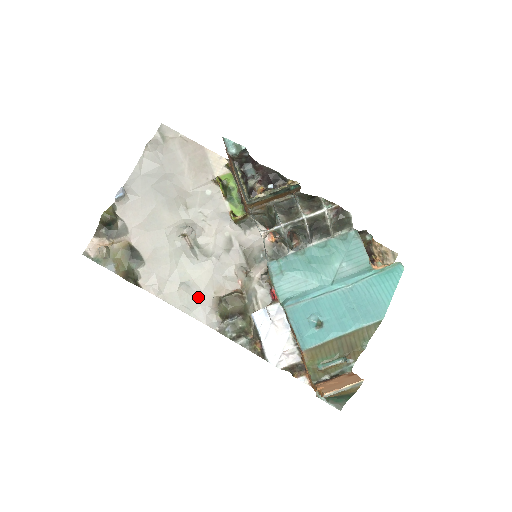
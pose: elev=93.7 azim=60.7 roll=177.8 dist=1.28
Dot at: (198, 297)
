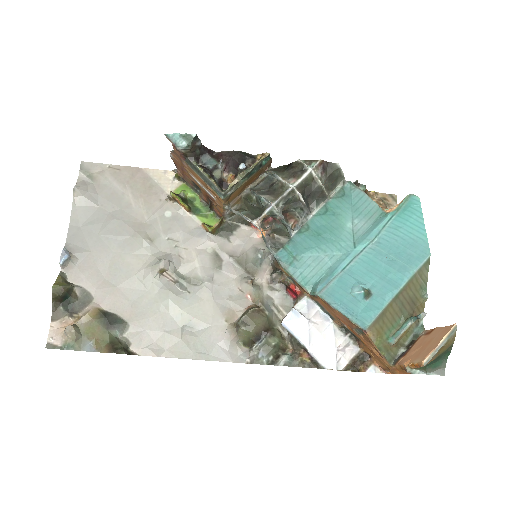
Dot at: (209, 335)
